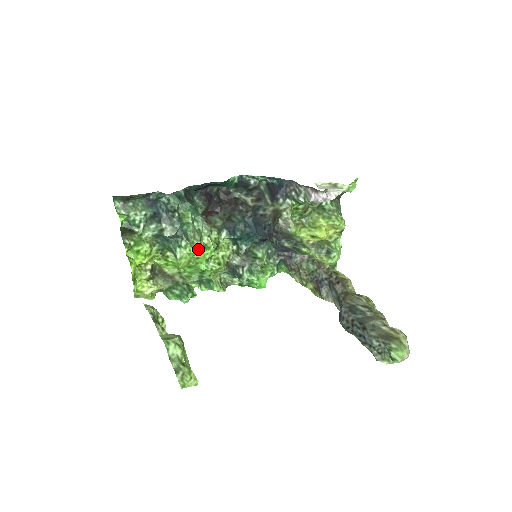
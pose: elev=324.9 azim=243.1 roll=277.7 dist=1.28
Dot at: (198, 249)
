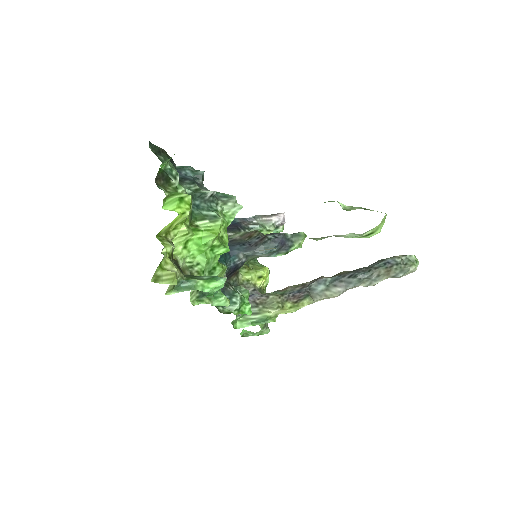
Dot at: (233, 216)
